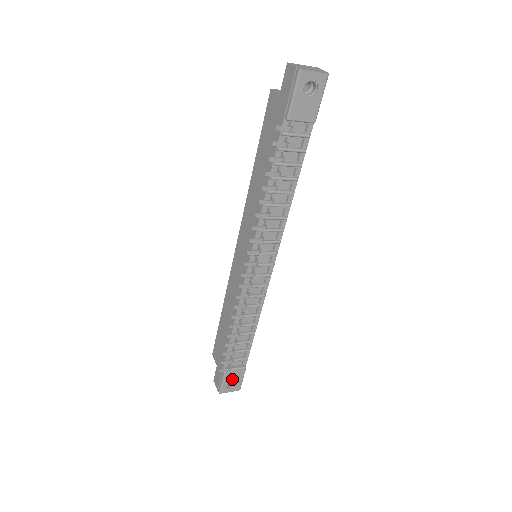
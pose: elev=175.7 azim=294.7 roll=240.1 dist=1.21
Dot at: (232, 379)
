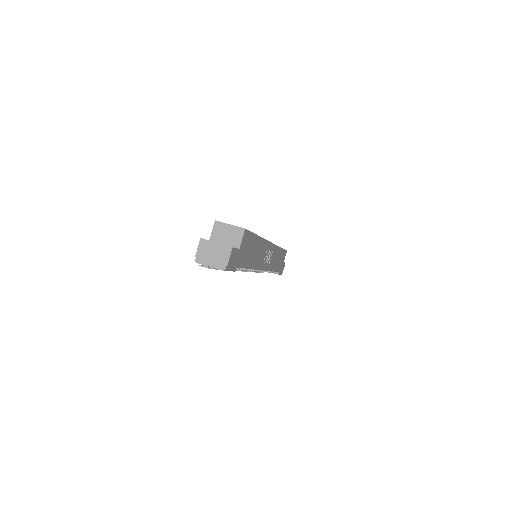
Dot at: occluded
